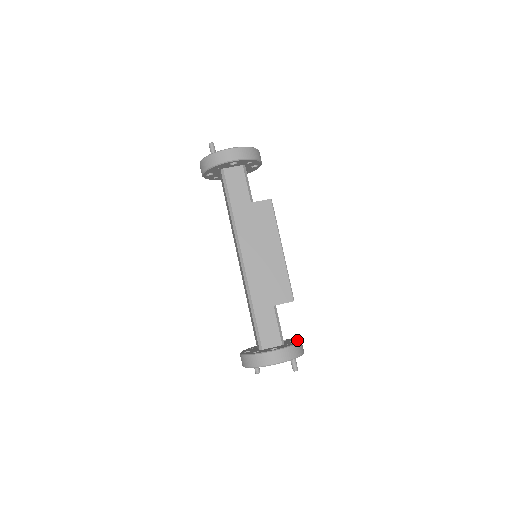
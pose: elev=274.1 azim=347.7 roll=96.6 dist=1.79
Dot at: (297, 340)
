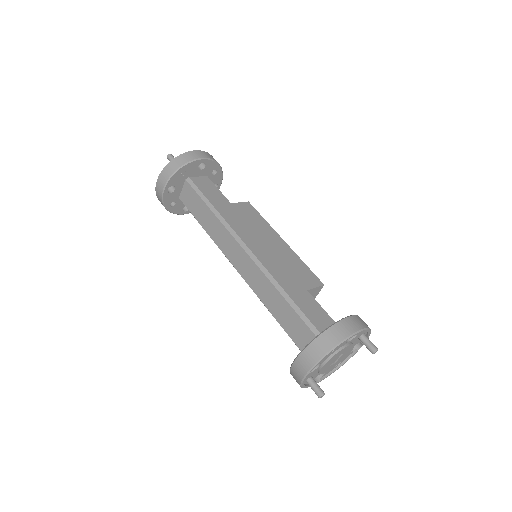
Dot at: occluded
